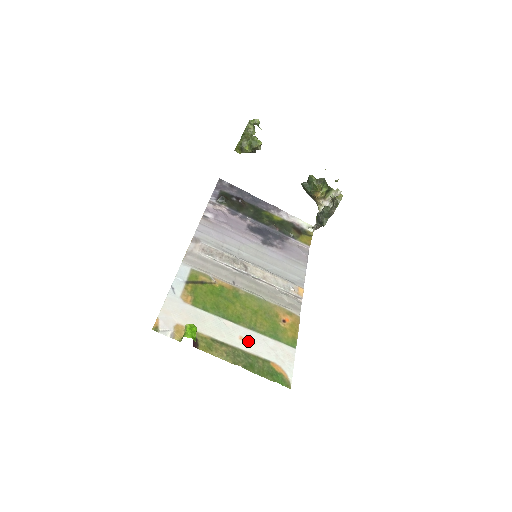
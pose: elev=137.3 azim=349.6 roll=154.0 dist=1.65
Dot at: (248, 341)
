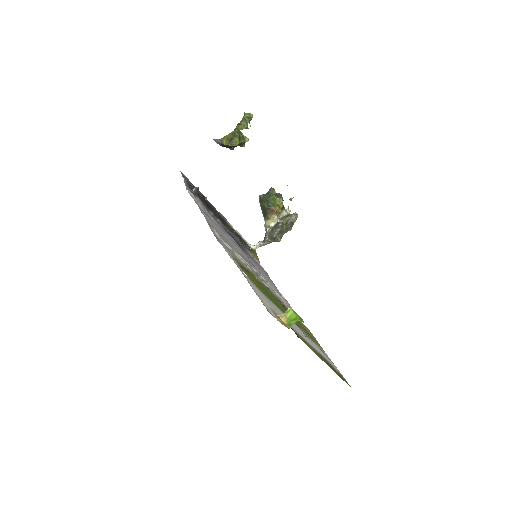
Dot at: (308, 340)
